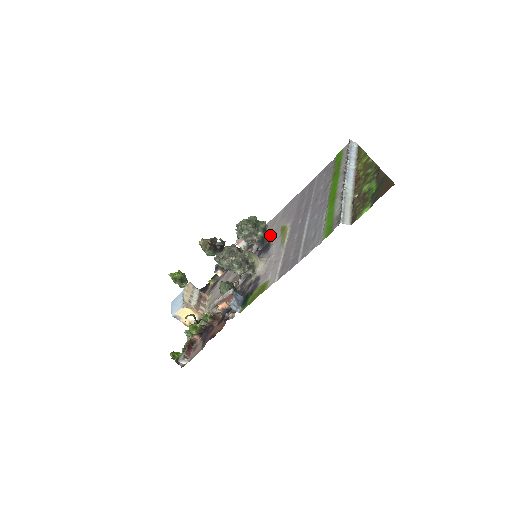
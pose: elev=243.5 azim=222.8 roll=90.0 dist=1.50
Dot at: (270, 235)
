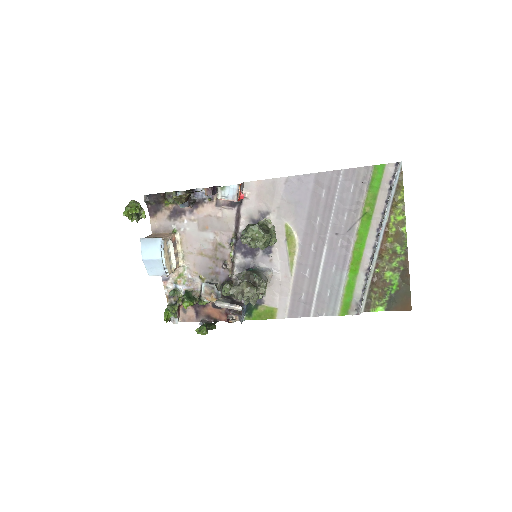
Dot at: occluded
